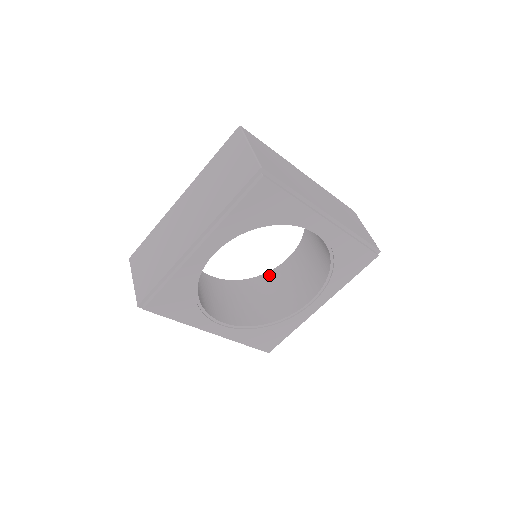
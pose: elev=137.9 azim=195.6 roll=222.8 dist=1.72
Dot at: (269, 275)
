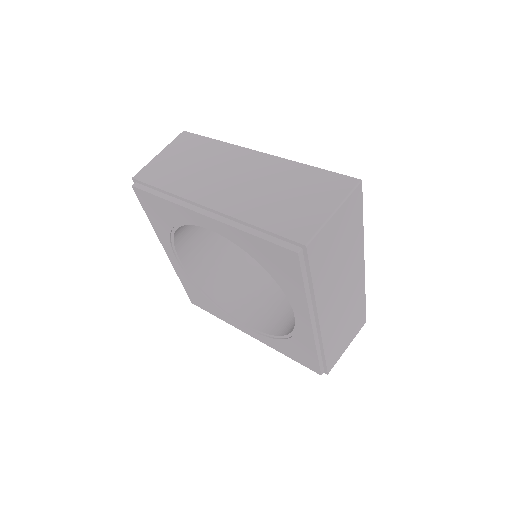
Dot at: occluded
